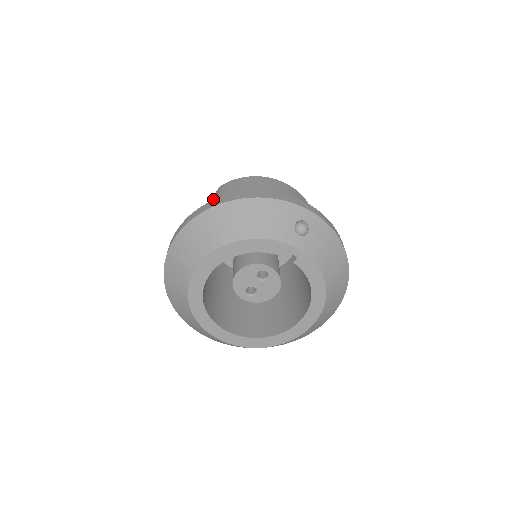
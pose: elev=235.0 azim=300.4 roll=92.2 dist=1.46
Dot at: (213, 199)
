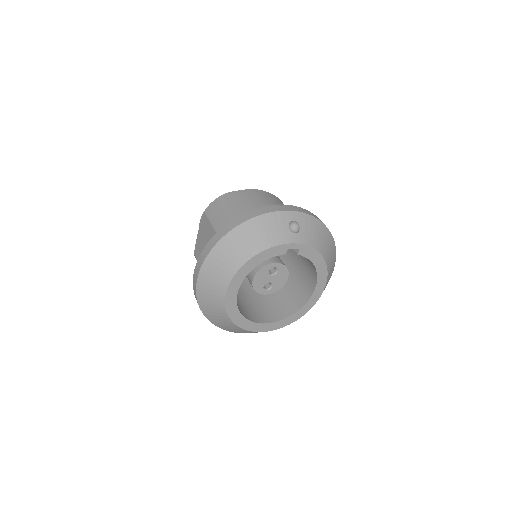
Dot at: (203, 225)
